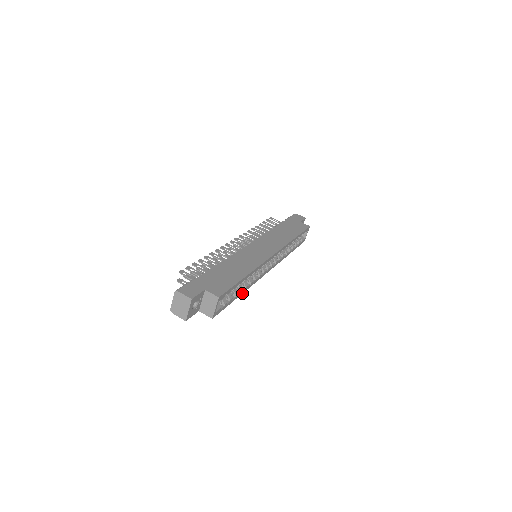
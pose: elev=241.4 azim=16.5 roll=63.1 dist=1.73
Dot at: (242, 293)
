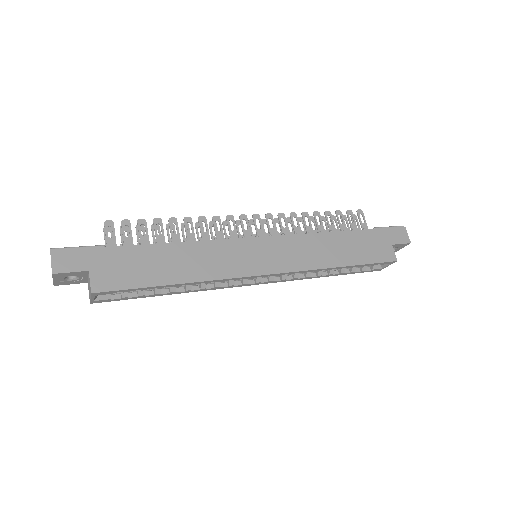
Dot at: (177, 293)
